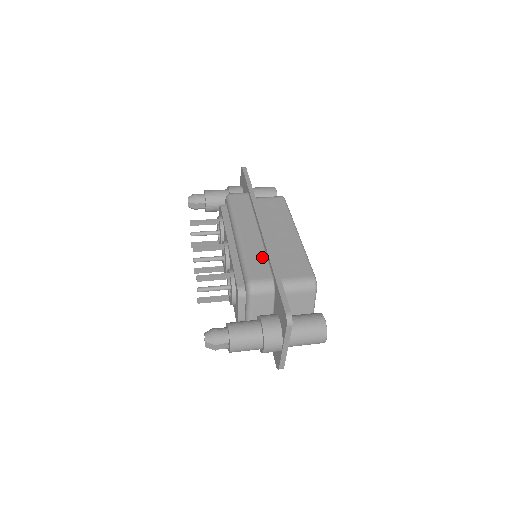
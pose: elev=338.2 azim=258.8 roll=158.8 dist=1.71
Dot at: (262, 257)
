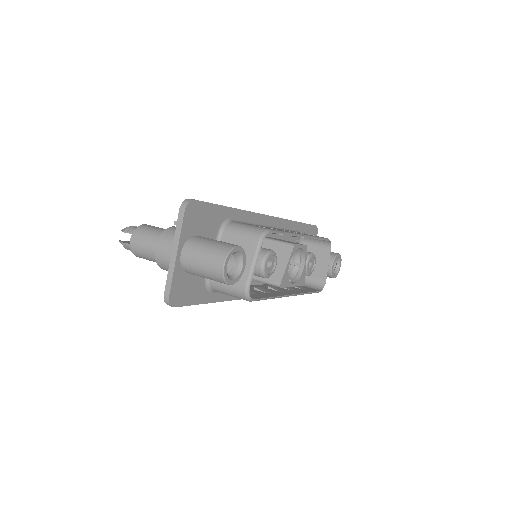
Dot at: occluded
